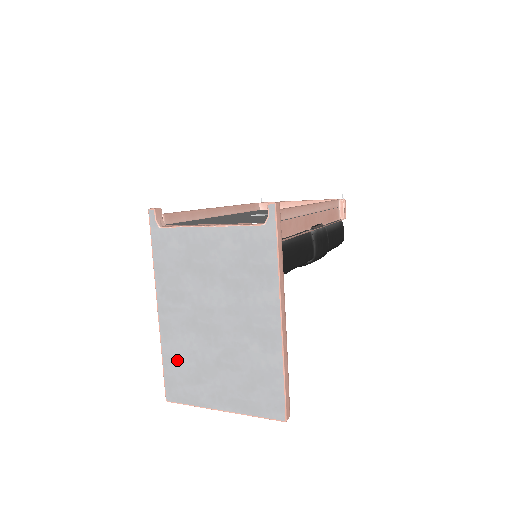
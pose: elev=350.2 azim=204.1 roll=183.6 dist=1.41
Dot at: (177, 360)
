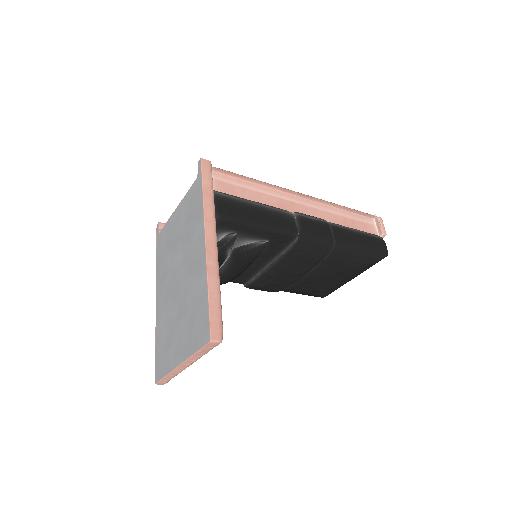
Dot at: (161, 335)
